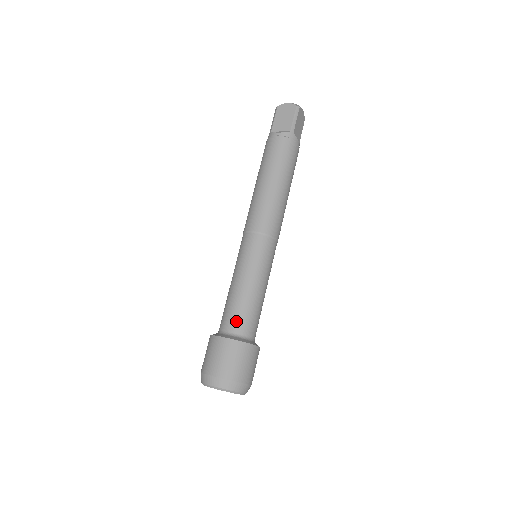
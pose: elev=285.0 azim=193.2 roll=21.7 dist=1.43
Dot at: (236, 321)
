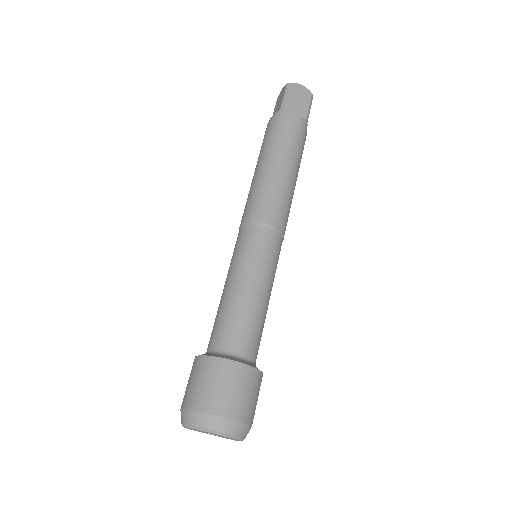
Dot at: (248, 340)
